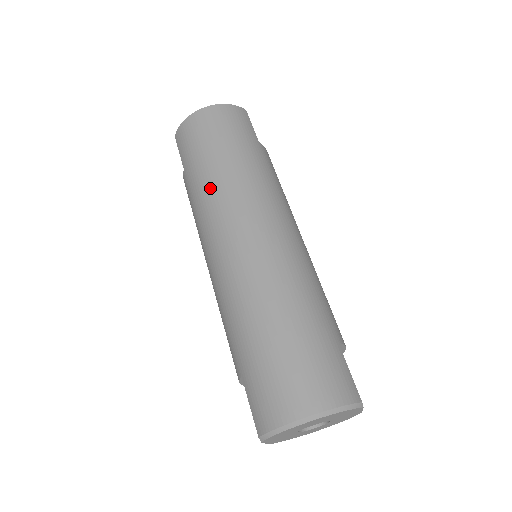
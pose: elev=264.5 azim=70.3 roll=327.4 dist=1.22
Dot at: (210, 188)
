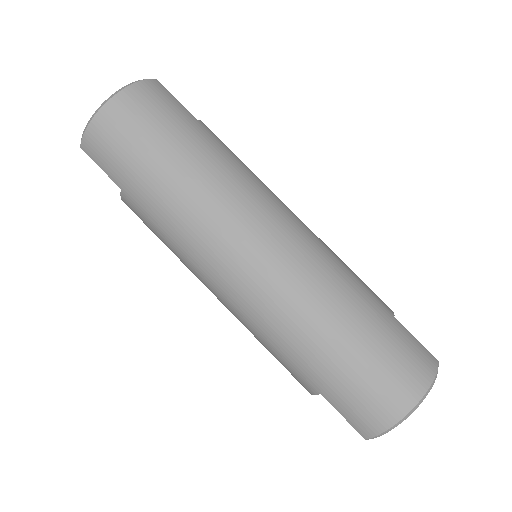
Dot at: (181, 209)
